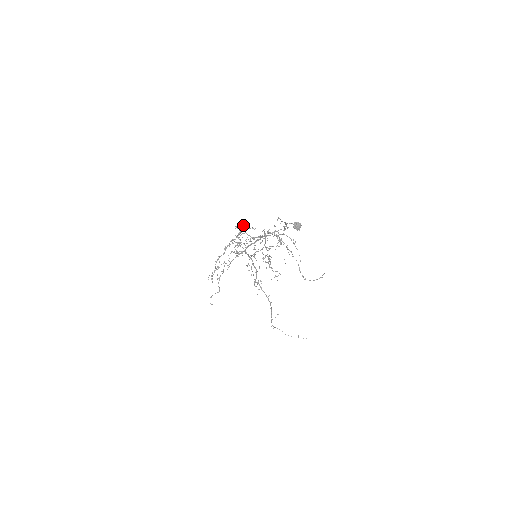
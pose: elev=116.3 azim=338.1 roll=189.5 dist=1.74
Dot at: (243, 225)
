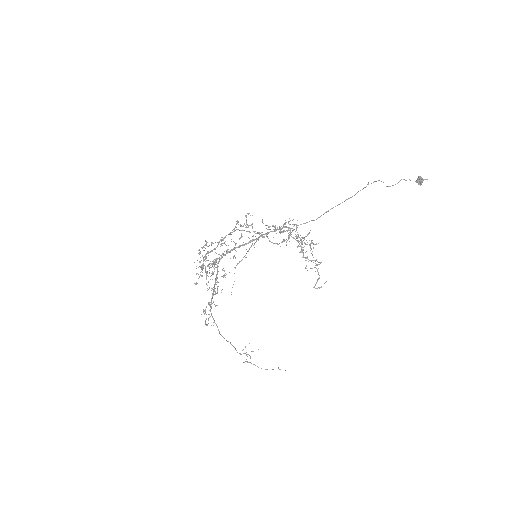
Dot at: (237, 220)
